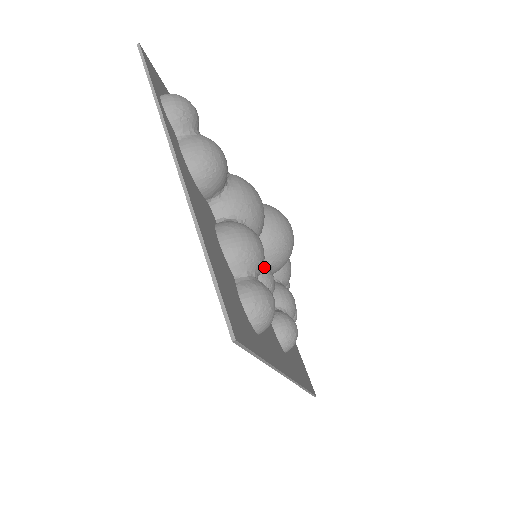
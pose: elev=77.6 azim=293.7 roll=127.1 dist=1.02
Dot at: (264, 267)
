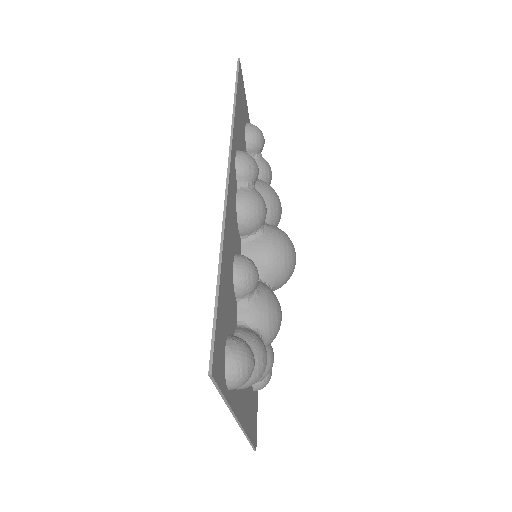
Dot at: occluded
